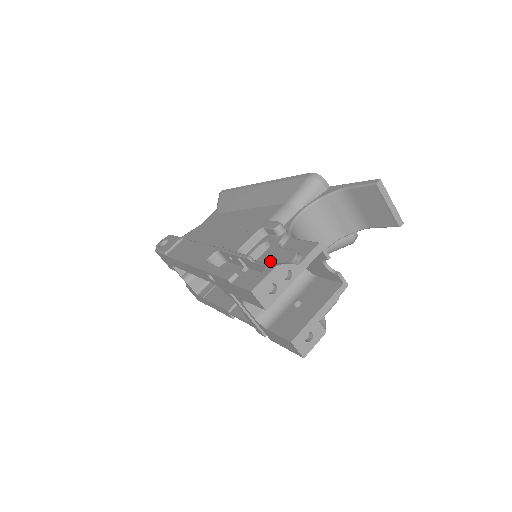
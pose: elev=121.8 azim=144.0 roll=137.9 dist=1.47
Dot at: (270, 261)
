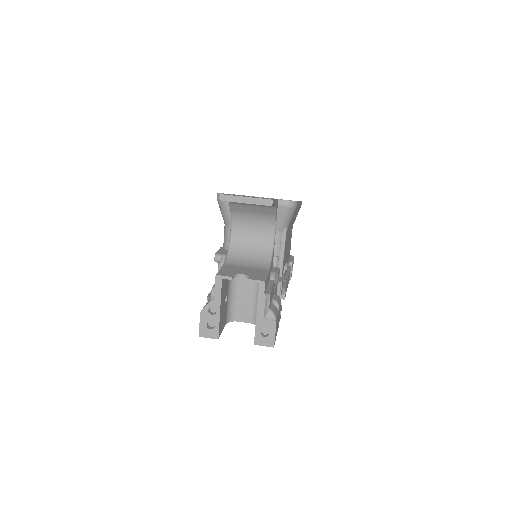
Dot at: occluded
